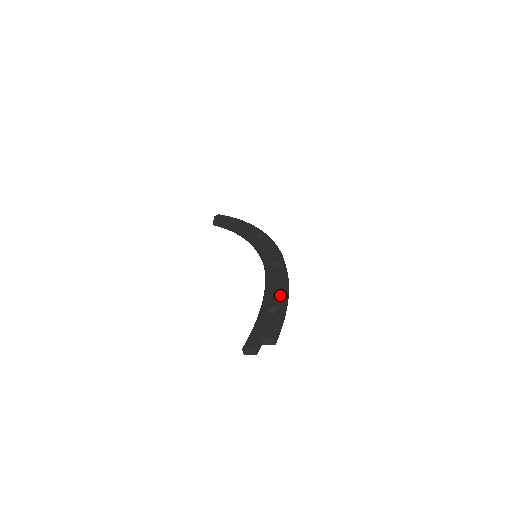
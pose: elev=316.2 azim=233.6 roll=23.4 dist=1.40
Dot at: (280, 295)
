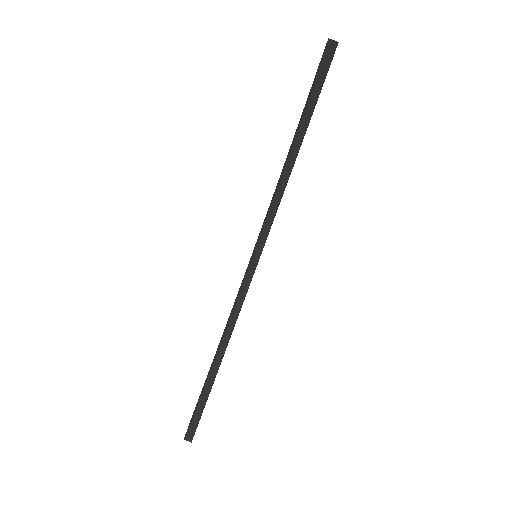
Dot at: occluded
